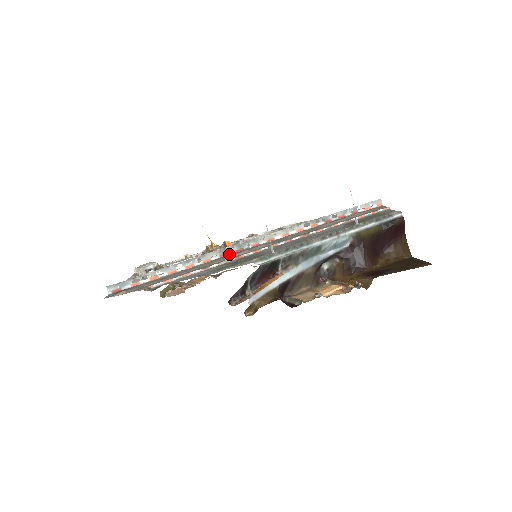
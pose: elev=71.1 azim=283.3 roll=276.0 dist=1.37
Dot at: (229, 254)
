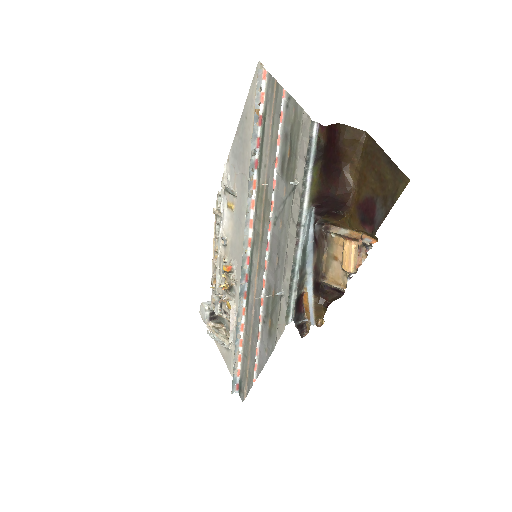
Dot at: (246, 290)
